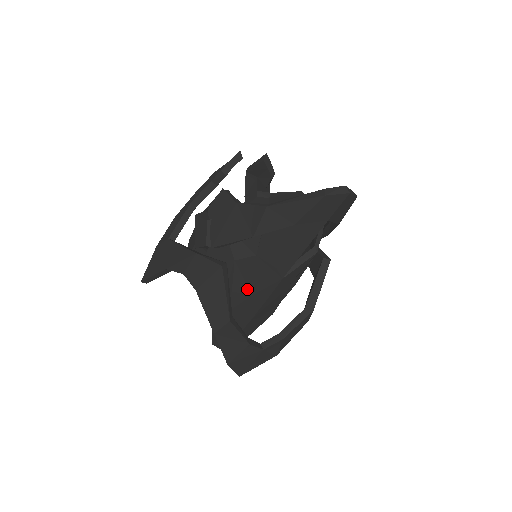
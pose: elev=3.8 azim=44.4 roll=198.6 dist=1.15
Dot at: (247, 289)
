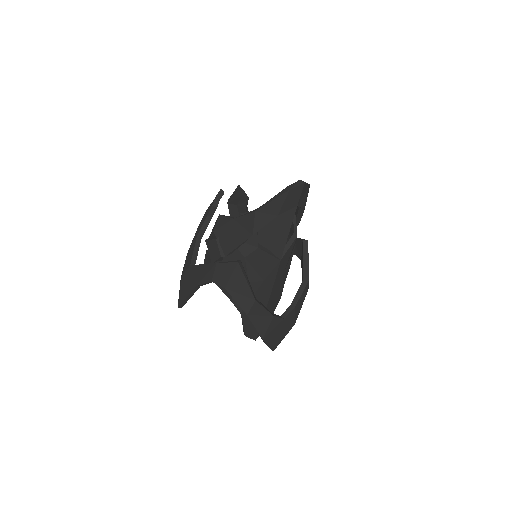
Dot at: (259, 277)
